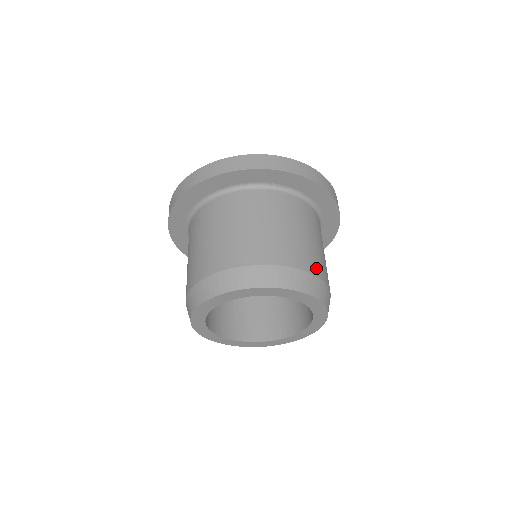
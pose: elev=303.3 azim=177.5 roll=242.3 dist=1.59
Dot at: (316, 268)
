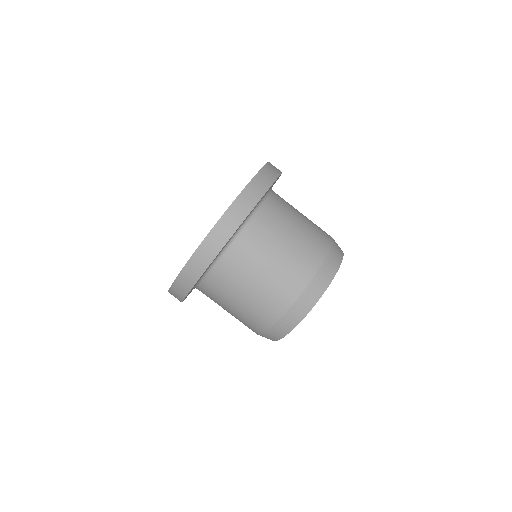
Dot at: (313, 261)
